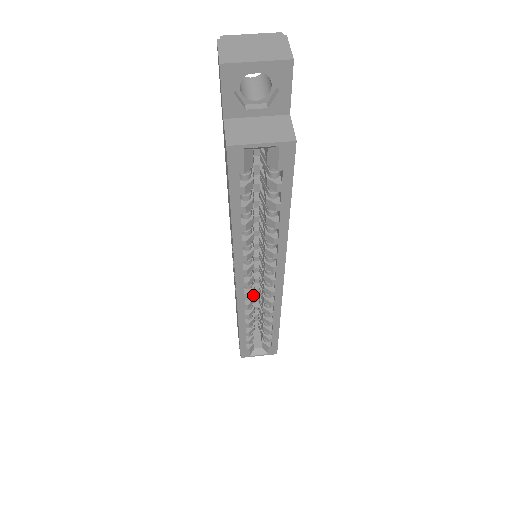
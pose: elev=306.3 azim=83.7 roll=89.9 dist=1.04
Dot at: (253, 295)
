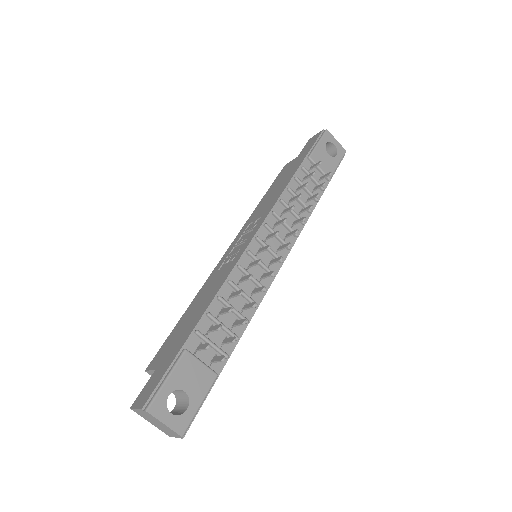
Dot at: occluded
